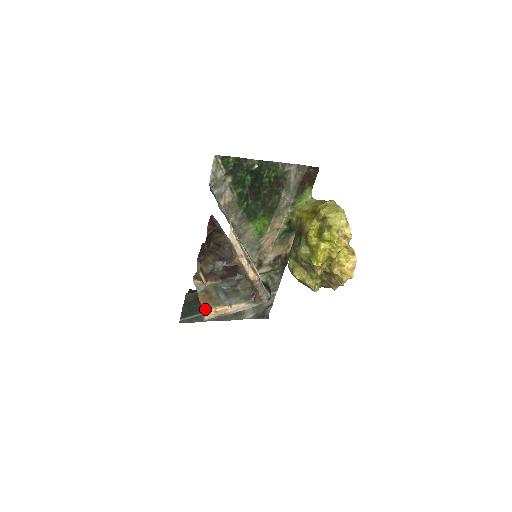
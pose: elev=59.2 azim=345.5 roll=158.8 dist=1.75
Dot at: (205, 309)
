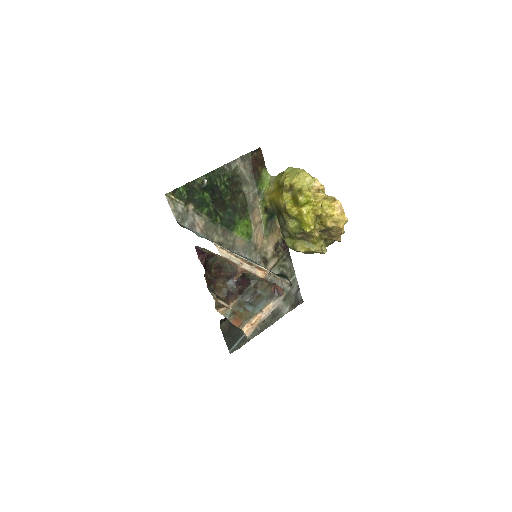
Dot at: (242, 328)
